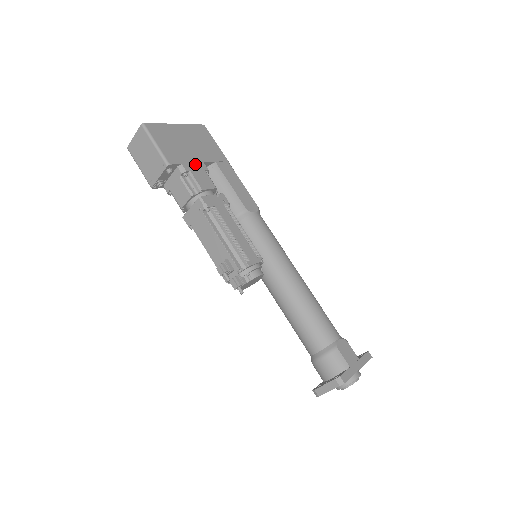
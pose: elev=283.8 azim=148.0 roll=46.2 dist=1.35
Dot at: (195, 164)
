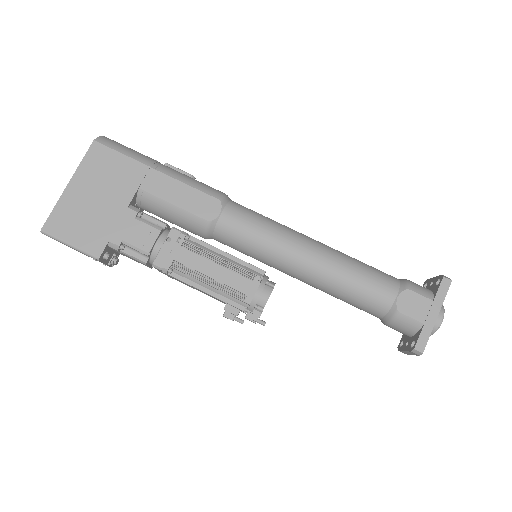
Dot at: (121, 223)
